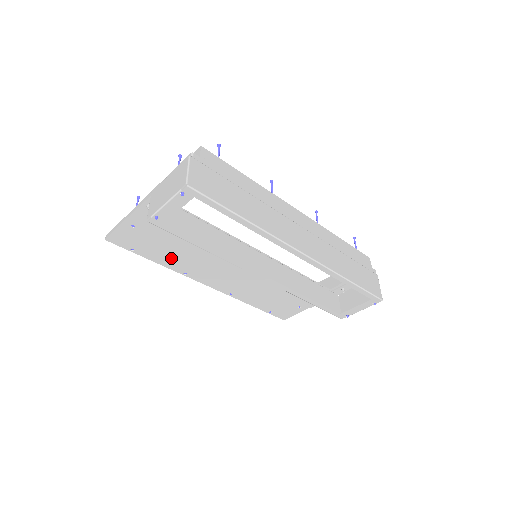
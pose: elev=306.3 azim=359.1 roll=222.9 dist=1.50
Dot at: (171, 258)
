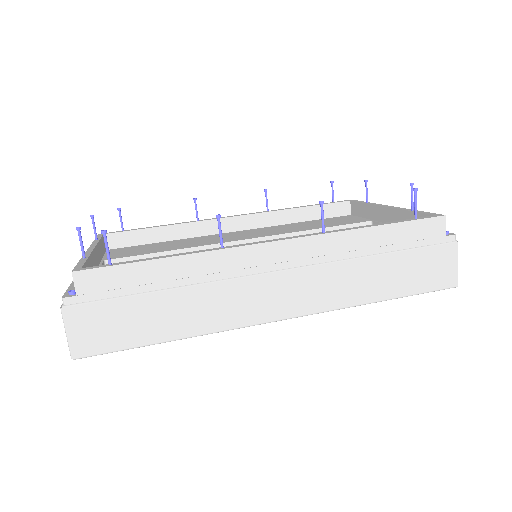
Dot at: occluded
